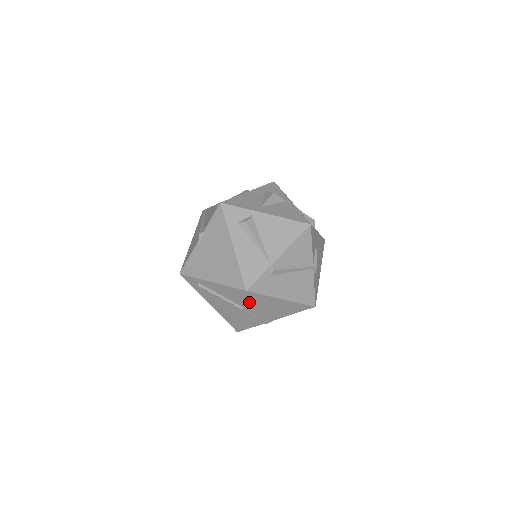
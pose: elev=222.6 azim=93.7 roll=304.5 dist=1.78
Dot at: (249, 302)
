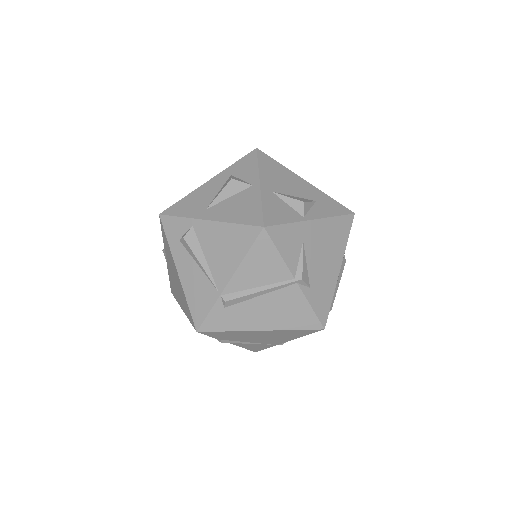
Dot at: (220, 337)
